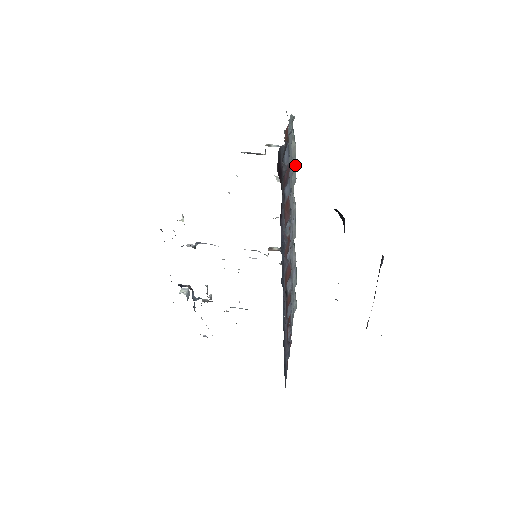
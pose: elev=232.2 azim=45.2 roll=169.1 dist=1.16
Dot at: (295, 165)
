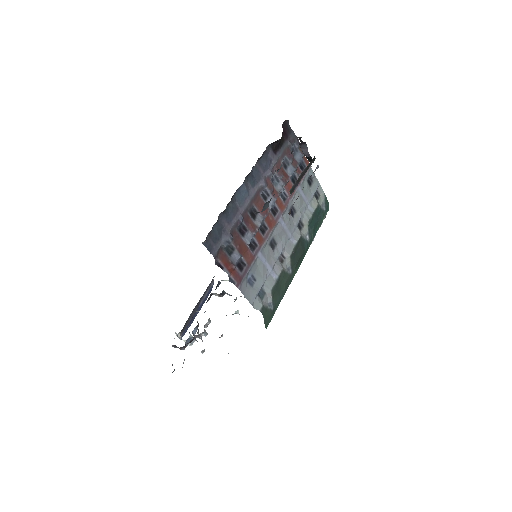
Dot at: (312, 213)
